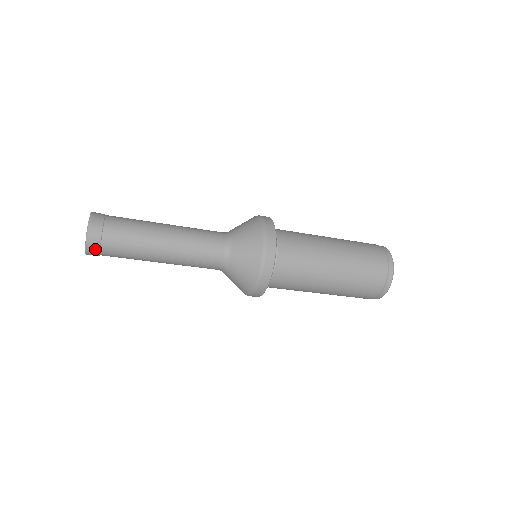
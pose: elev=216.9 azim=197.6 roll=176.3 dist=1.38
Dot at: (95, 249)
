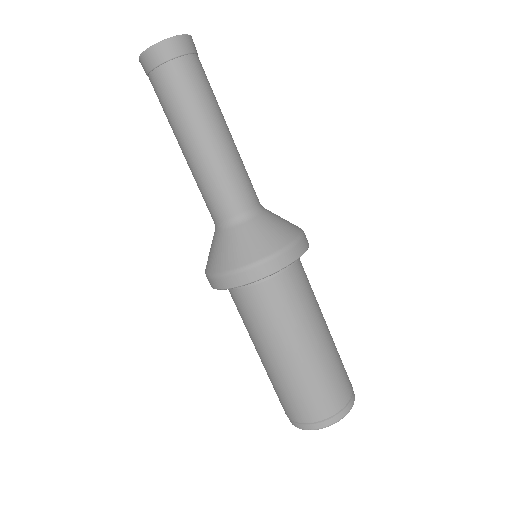
Dot at: (165, 54)
